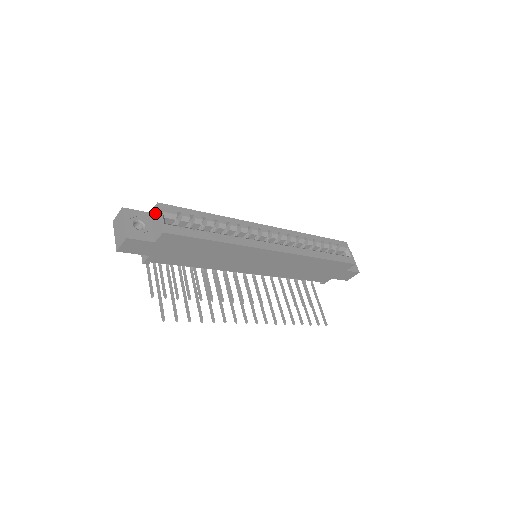
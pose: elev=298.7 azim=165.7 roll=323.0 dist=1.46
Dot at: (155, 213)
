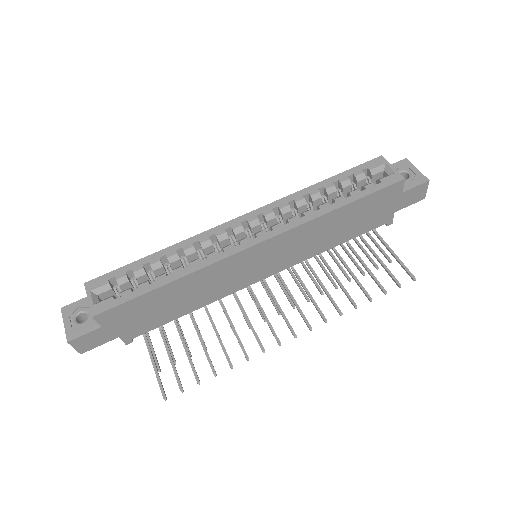
Dot at: occluded
